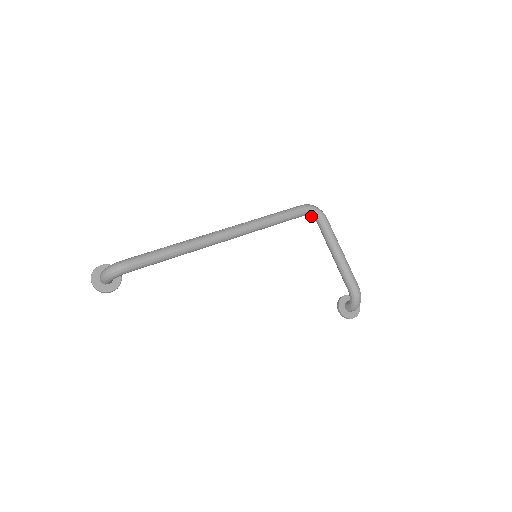
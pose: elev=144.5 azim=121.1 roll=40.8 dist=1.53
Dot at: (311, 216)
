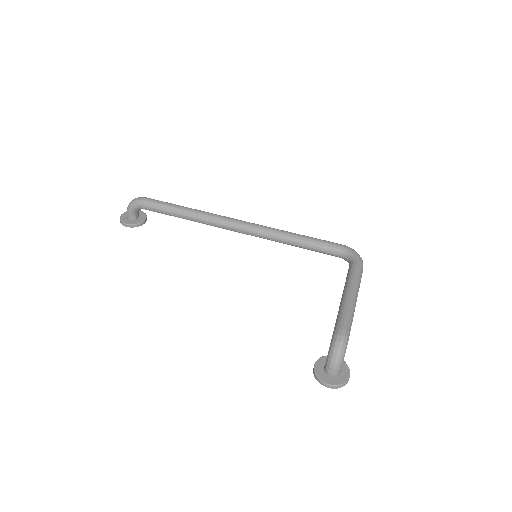
Dot at: (347, 260)
